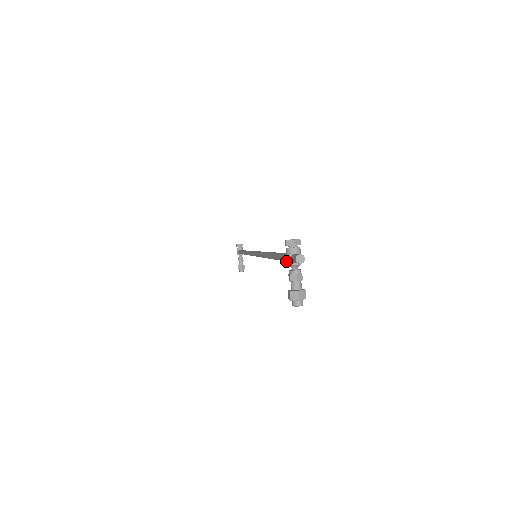
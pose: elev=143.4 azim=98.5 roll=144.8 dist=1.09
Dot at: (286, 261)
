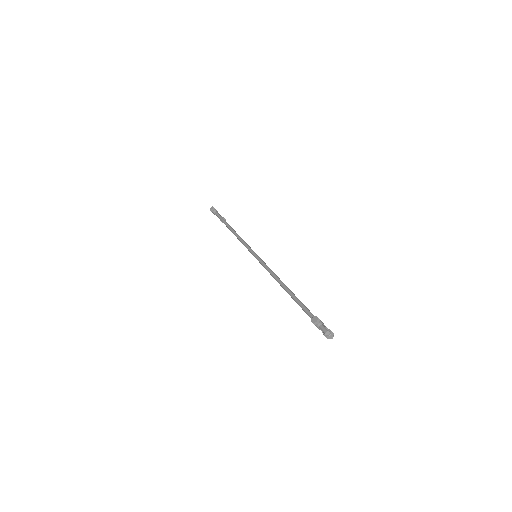
Dot at: occluded
